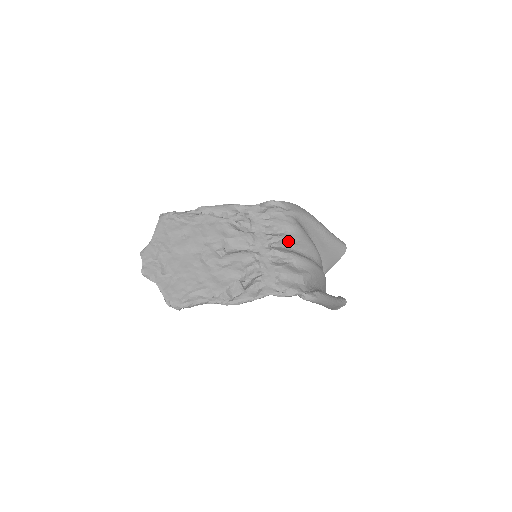
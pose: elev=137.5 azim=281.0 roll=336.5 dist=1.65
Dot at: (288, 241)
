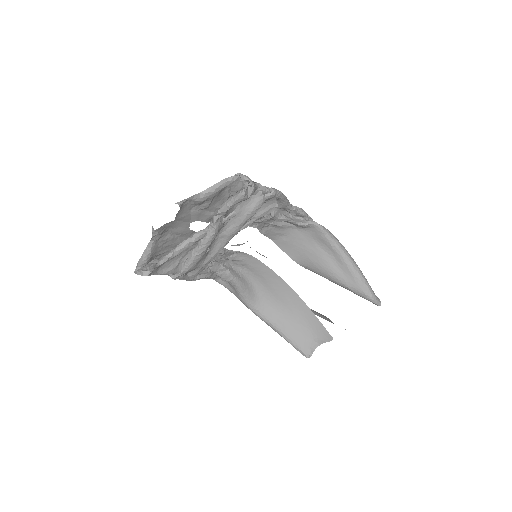
Dot at: occluded
